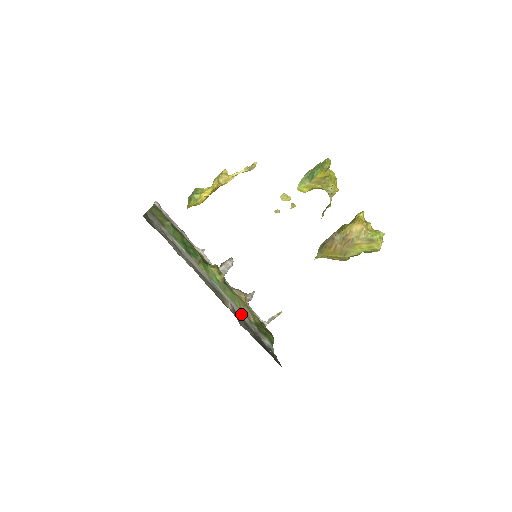
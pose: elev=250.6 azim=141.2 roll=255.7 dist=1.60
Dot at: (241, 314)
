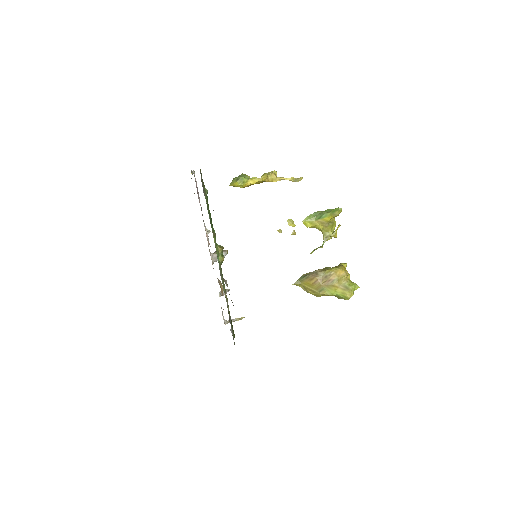
Dot at: occluded
